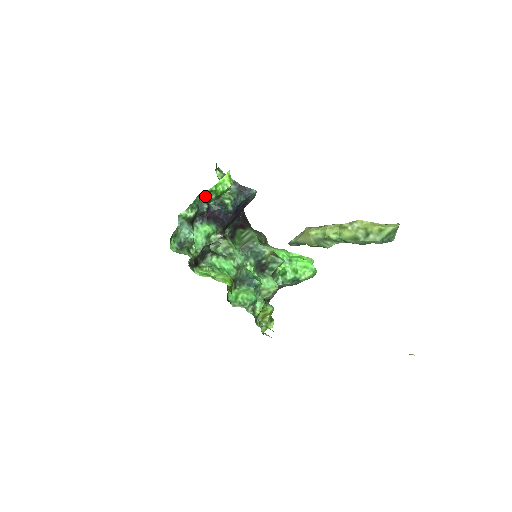
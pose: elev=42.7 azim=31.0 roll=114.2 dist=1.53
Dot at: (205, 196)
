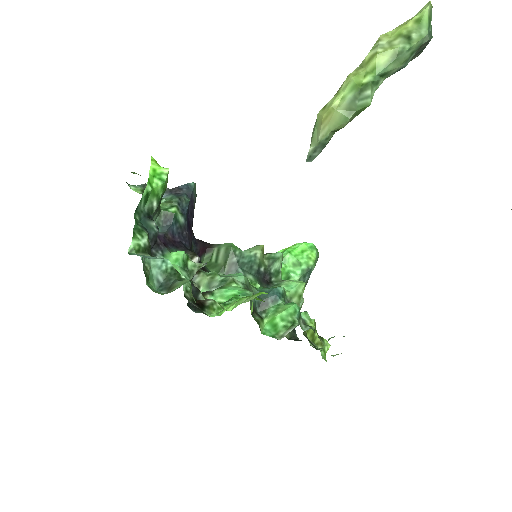
Dot at: (143, 210)
